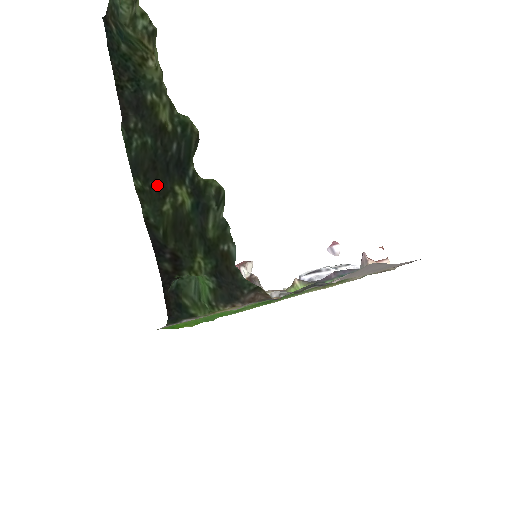
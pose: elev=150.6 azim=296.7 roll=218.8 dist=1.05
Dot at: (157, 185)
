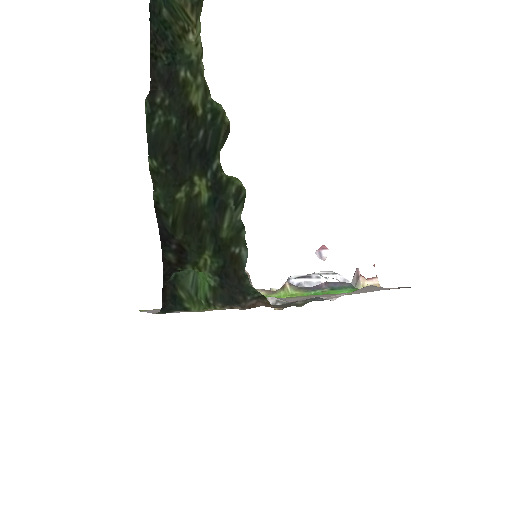
Dot at: (175, 170)
